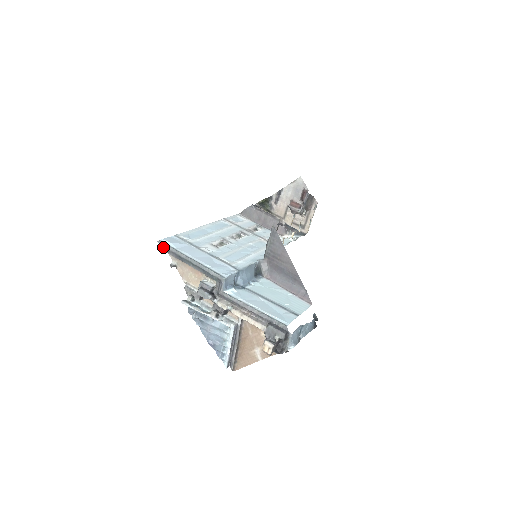
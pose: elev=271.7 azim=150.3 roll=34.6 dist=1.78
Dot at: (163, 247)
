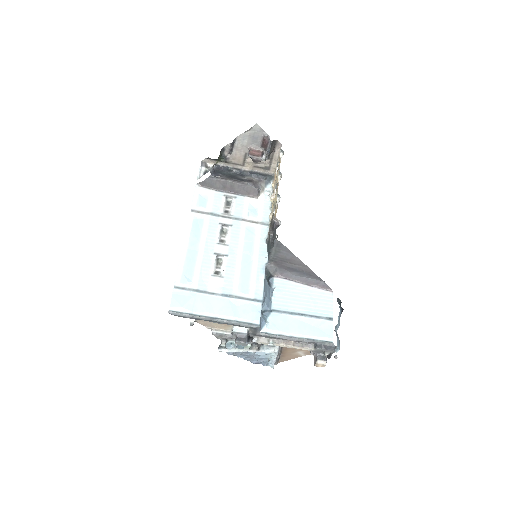
Dot at: (177, 315)
